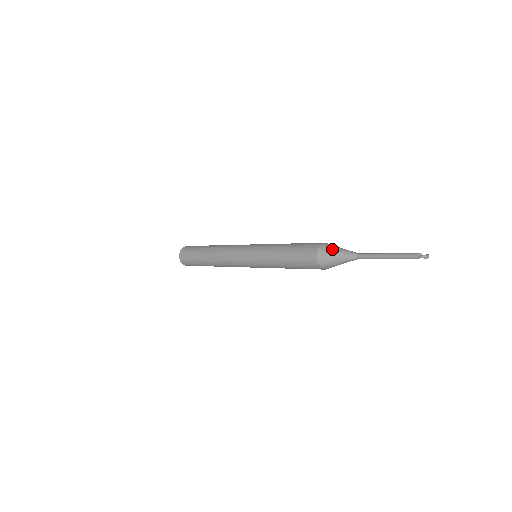
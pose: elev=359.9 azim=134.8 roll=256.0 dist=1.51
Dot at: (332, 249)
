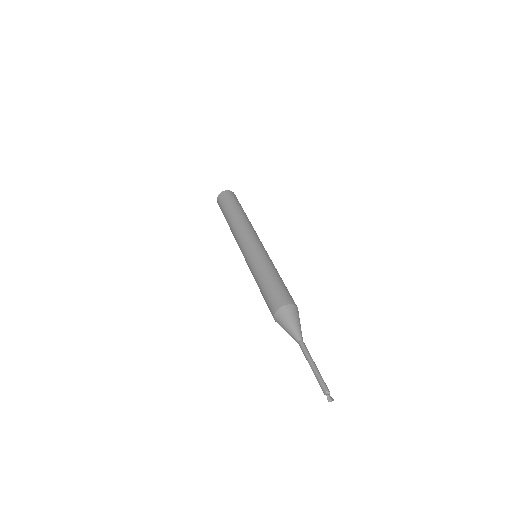
Dot at: (292, 316)
